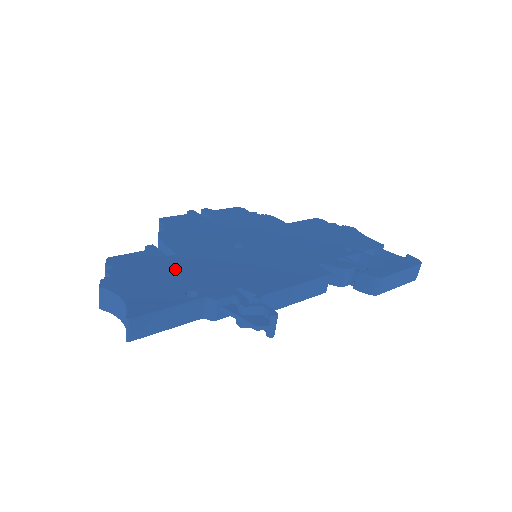
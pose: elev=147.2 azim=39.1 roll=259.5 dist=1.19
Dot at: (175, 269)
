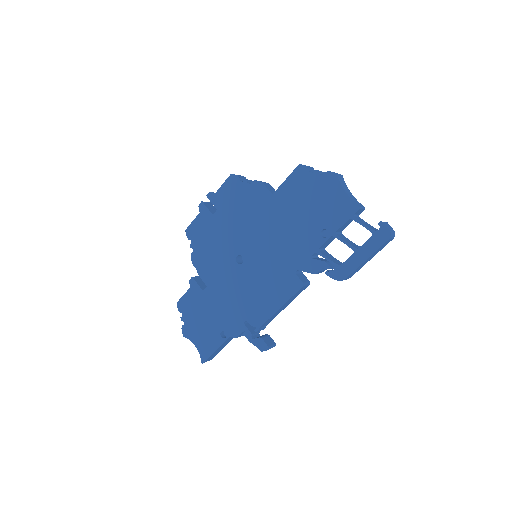
Dot at: (210, 308)
